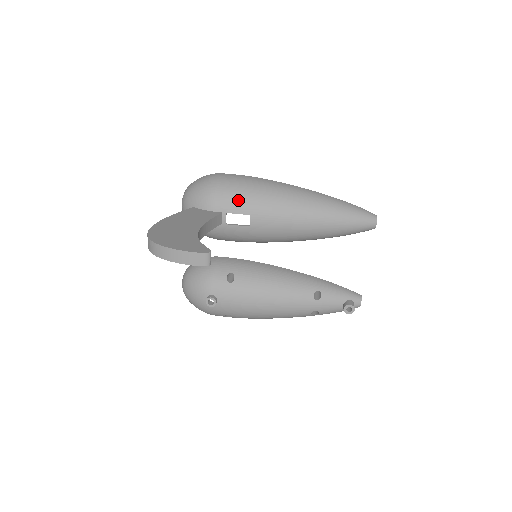
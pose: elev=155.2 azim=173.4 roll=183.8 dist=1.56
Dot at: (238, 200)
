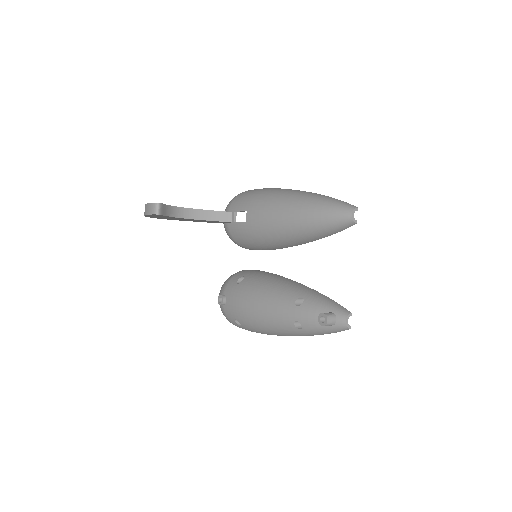
Dot at: (244, 200)
